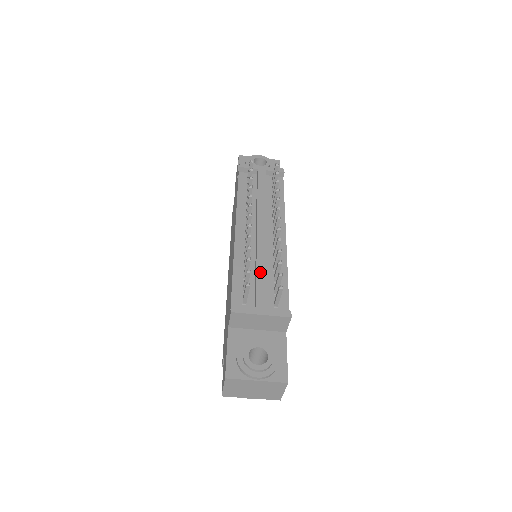
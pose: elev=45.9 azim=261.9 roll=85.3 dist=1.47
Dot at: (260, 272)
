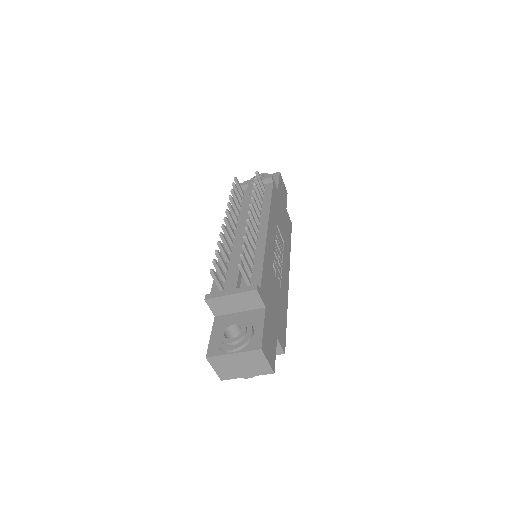
Dot at: (235, 262)
